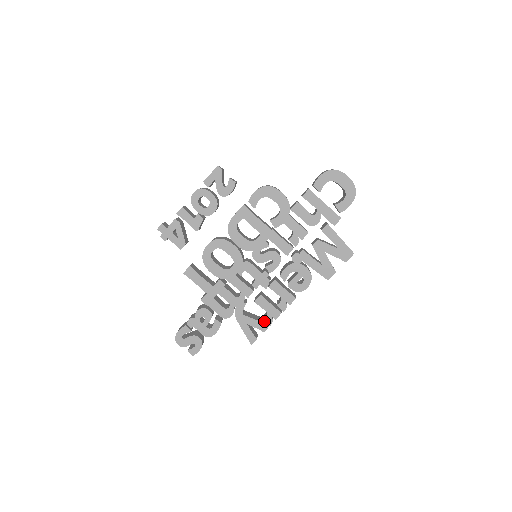
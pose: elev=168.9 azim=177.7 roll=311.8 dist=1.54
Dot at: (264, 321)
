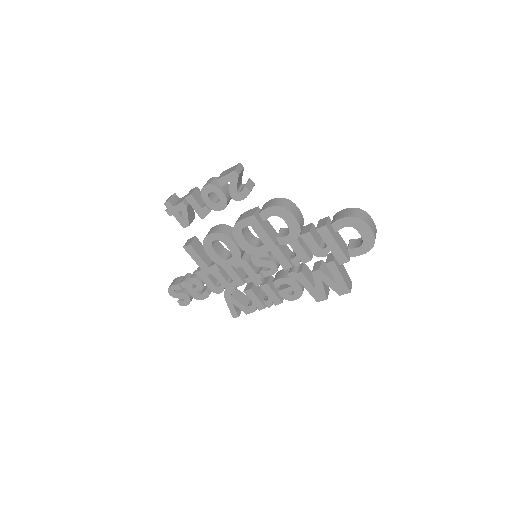
Dot at: (249, 307)
